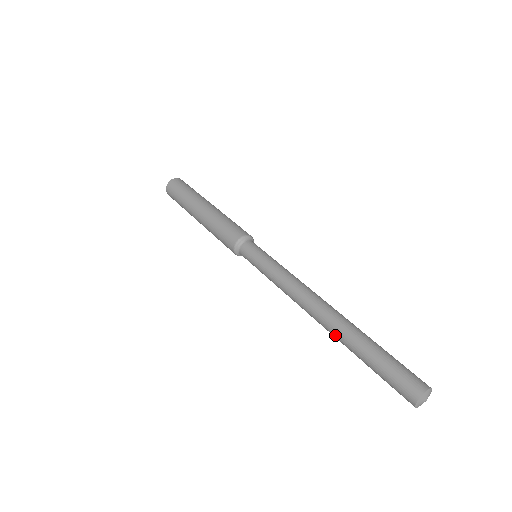
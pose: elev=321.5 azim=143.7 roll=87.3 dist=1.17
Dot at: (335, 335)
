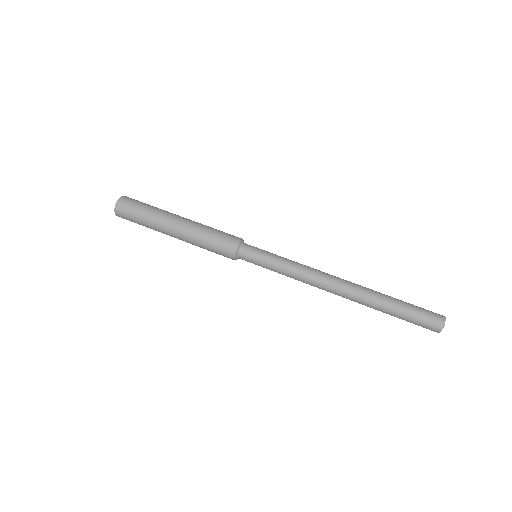
Dot at: (362, 302)
